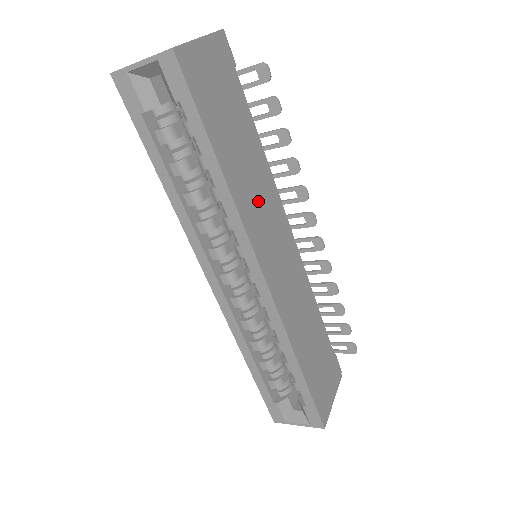
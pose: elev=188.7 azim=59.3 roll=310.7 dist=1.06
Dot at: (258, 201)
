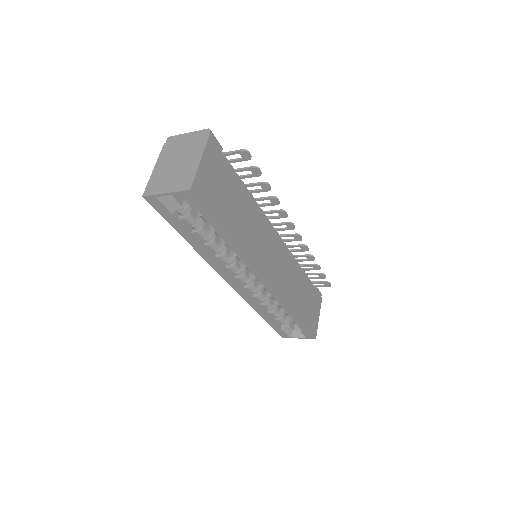
Dot at: (255, 236)
